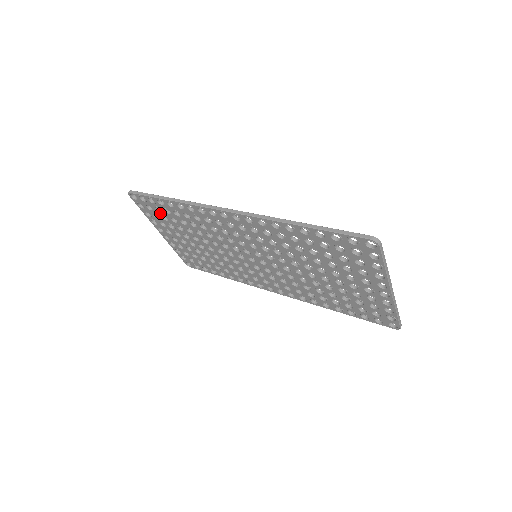
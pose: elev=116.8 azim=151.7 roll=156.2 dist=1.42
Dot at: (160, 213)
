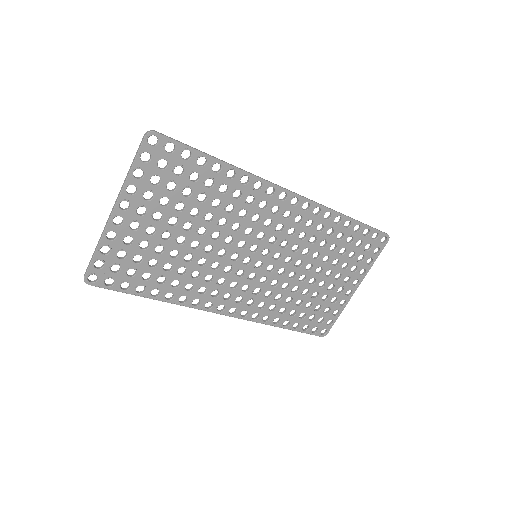
Dot at: (173, 177)
